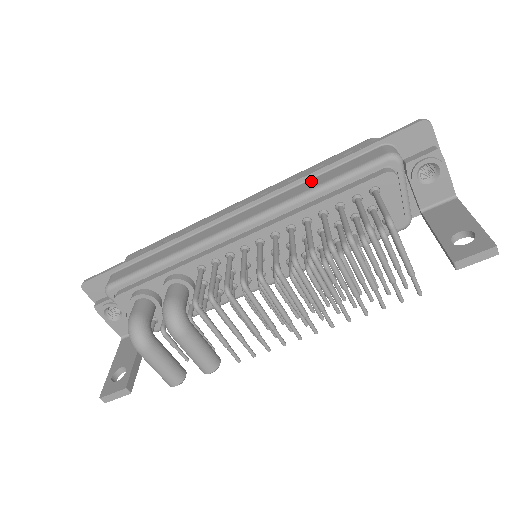
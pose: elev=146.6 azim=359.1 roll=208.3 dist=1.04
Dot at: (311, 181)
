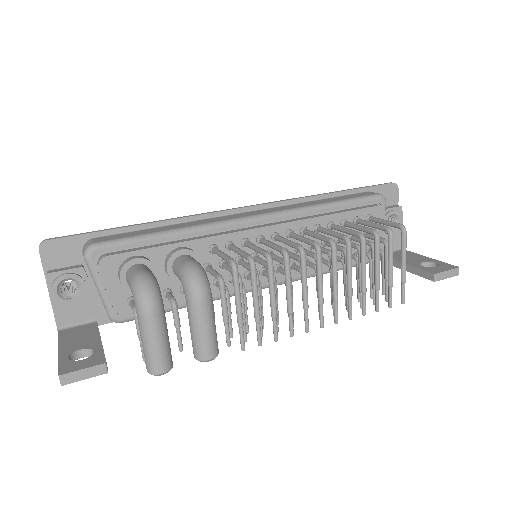
Dot at: (318, 200)
